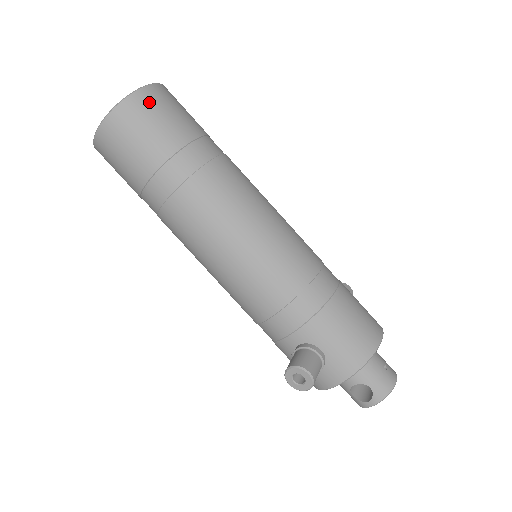
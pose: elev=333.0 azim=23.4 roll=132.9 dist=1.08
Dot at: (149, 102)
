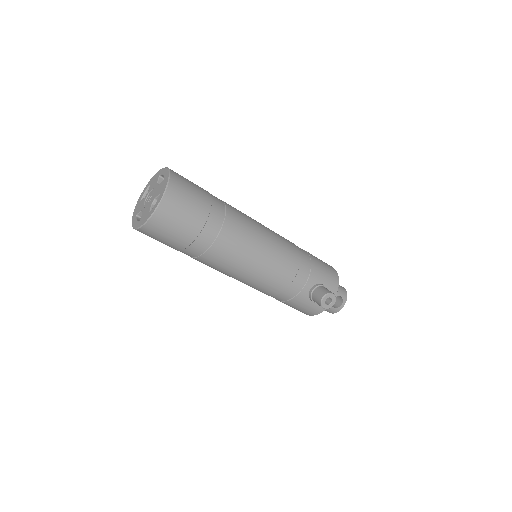
Dot at: (180, 179)
